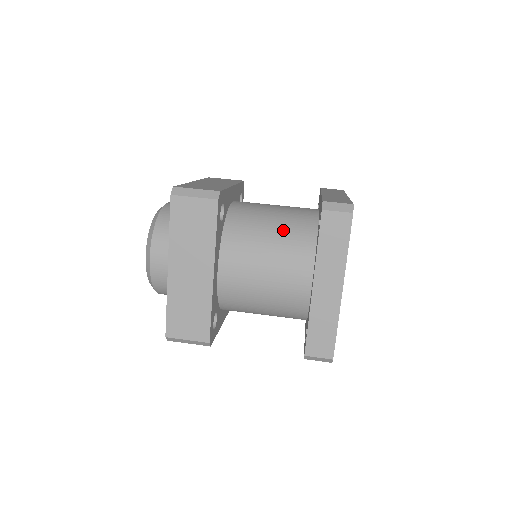
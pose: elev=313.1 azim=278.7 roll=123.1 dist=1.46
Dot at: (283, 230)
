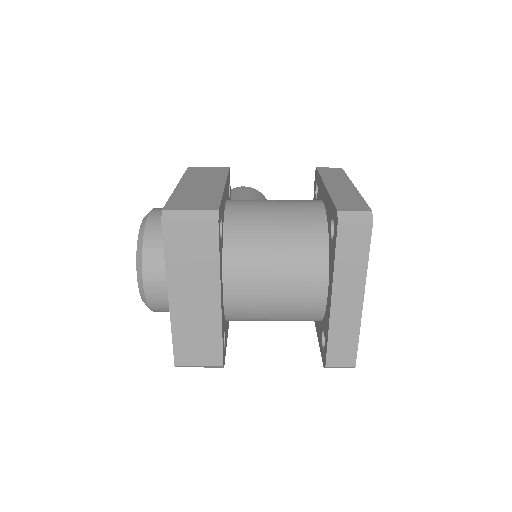
Dot at: (290, 238)
